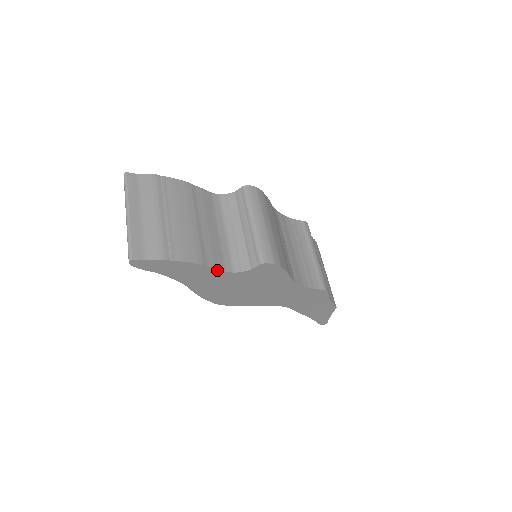
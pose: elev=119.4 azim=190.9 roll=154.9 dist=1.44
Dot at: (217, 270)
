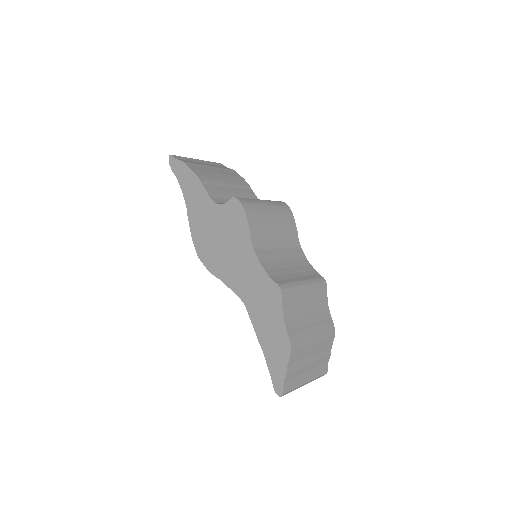
Dot at: (206, 193)
